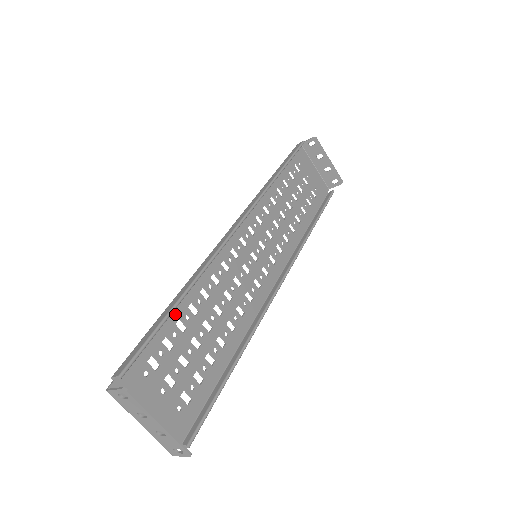
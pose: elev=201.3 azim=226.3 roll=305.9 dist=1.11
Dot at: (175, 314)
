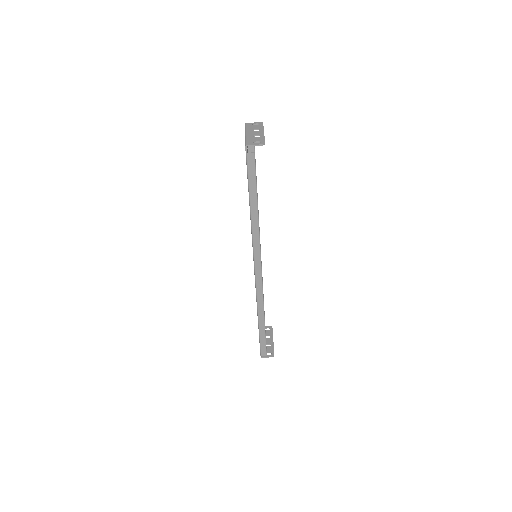
Dot at: occluded
